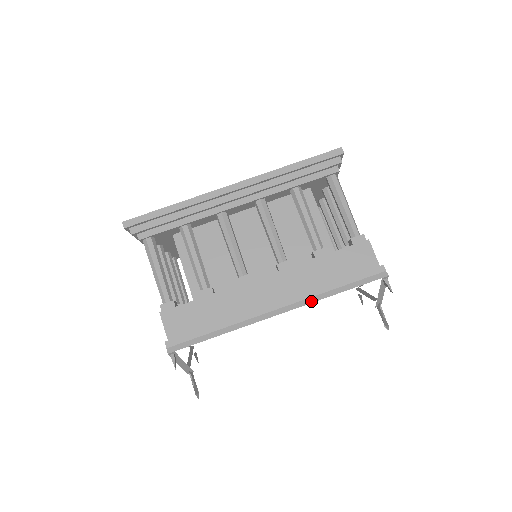
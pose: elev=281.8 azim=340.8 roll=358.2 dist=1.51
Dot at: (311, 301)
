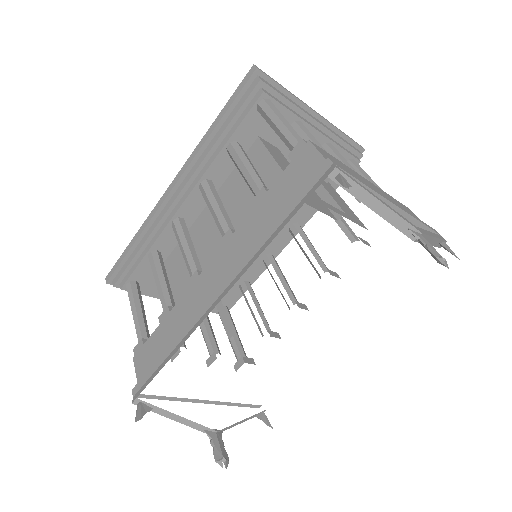
Dot at: (249, 265)
